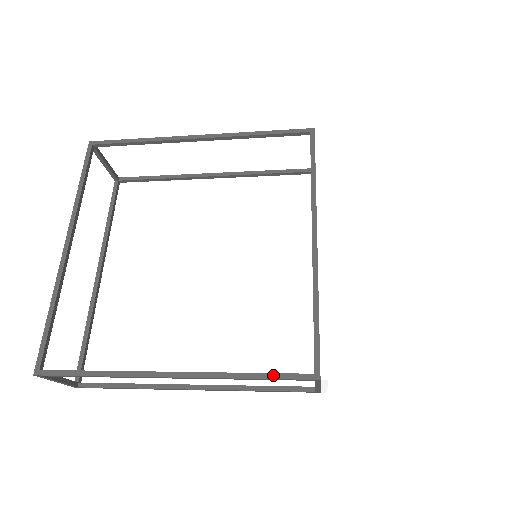
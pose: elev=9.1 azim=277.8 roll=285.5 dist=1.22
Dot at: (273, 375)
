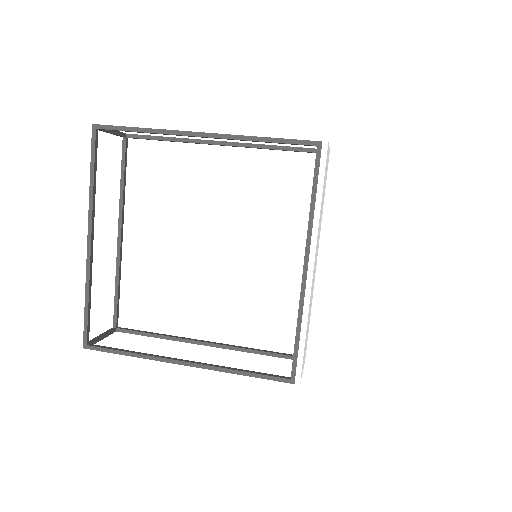
Dot at: (260, 376)
